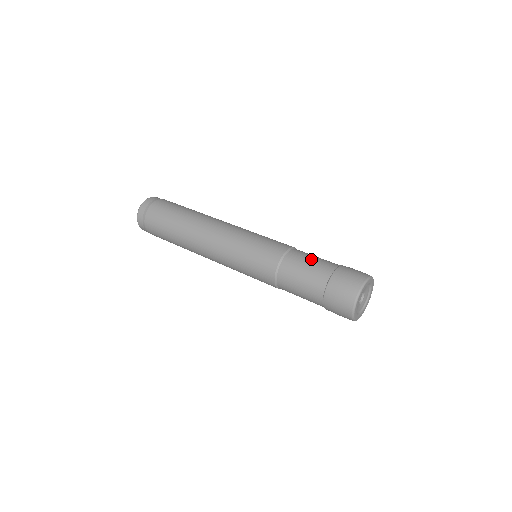
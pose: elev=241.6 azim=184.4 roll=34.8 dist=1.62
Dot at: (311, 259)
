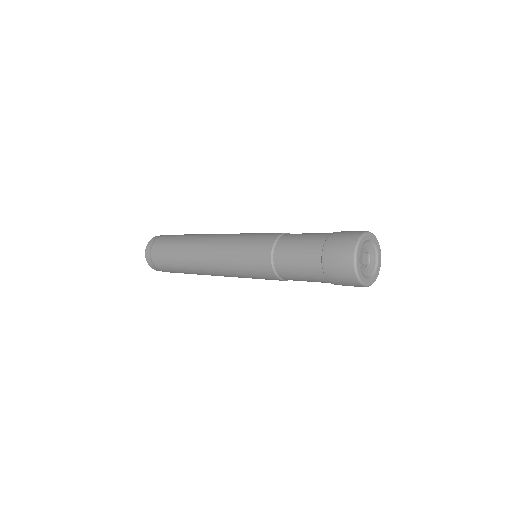
Dot at: occluded
